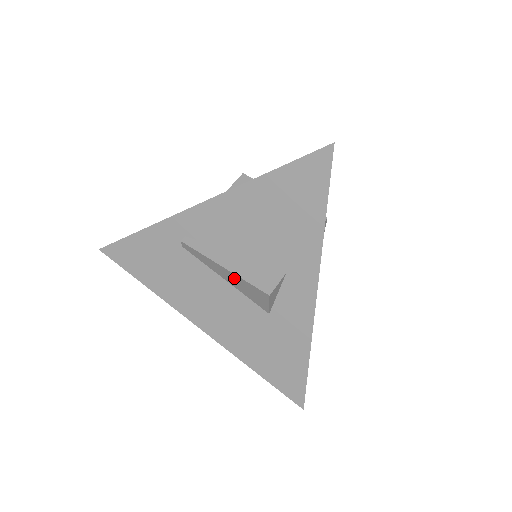
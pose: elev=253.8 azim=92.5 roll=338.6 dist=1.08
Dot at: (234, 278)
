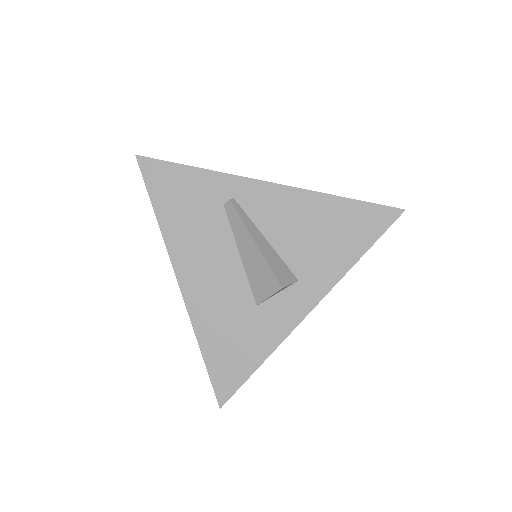
Dot at: (256, 257)
